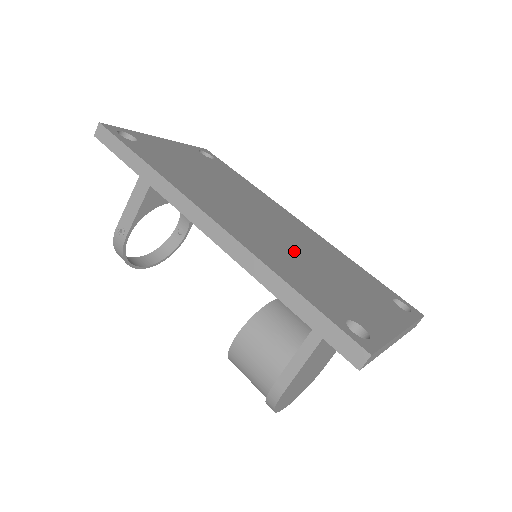
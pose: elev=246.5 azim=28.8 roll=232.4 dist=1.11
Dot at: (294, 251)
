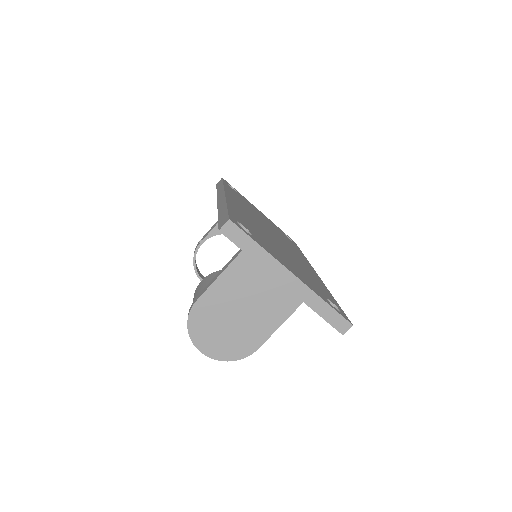
Dot at: (268, 236)
